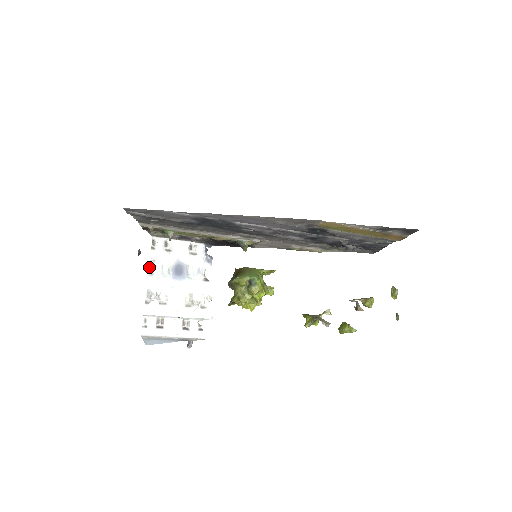
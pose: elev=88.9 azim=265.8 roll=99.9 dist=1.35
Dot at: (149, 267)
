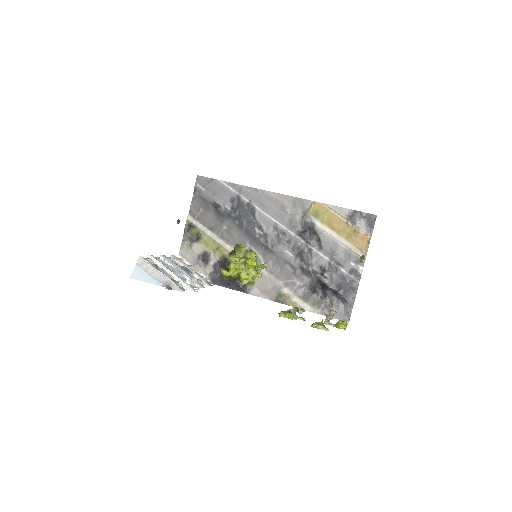
Dot at: occluded
